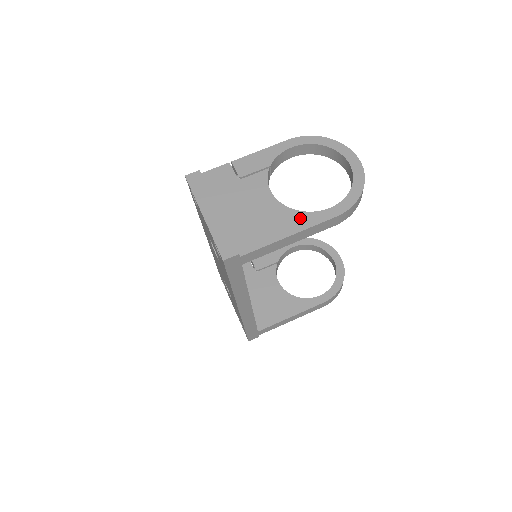
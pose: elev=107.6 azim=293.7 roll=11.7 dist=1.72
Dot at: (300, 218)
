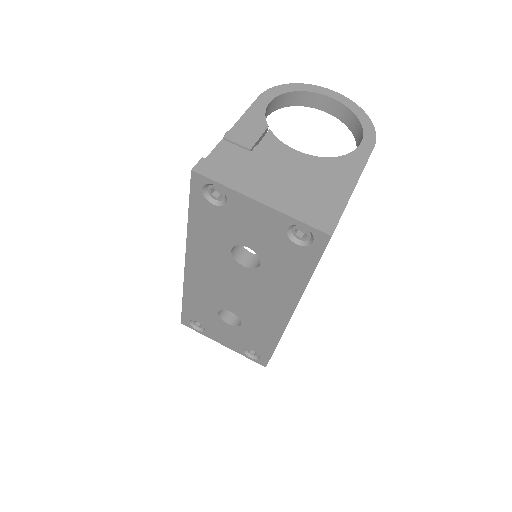
Dot at: (348, 162)
